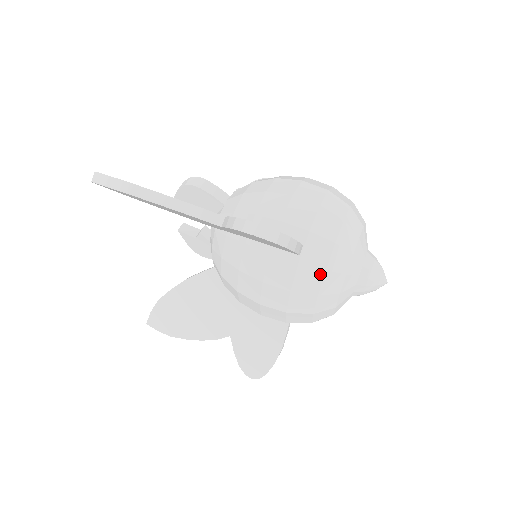
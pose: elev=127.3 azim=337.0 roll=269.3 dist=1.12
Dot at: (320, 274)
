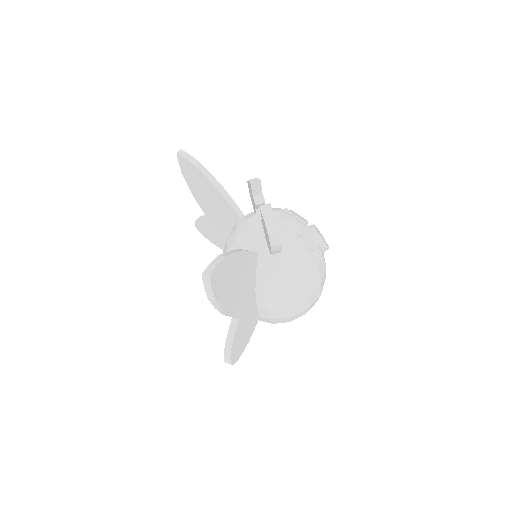
Dot at: occluded
